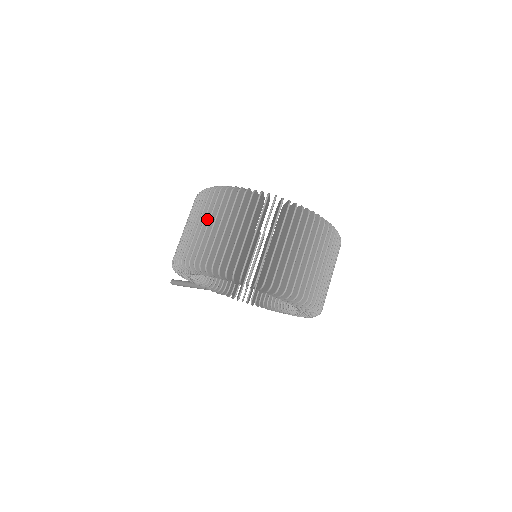
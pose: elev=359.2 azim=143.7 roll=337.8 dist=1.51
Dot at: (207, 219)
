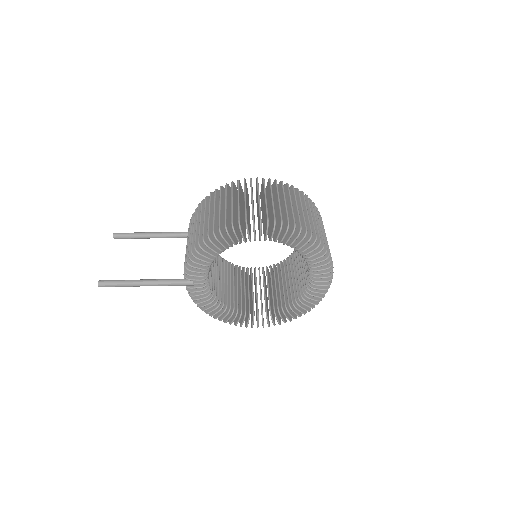
Dot at: (272, 196)
